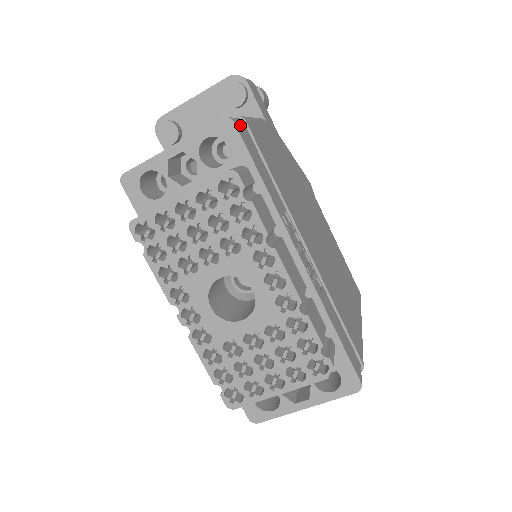
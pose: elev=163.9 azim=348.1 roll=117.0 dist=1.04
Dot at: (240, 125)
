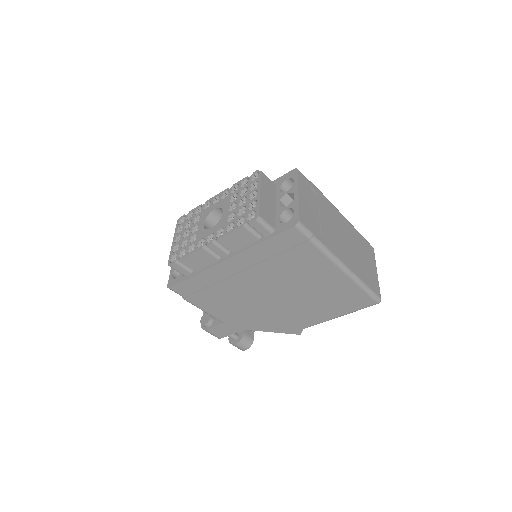
Dot at: occluded
